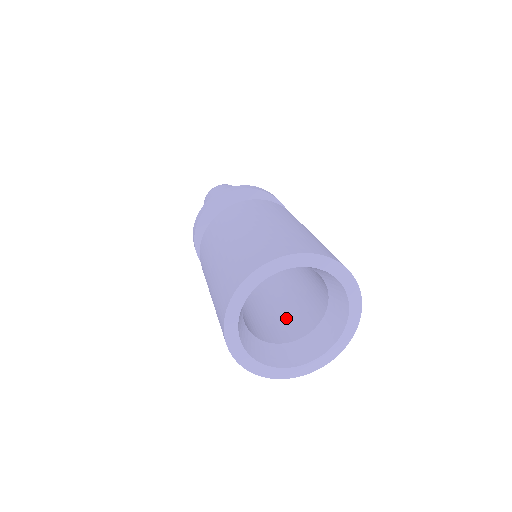
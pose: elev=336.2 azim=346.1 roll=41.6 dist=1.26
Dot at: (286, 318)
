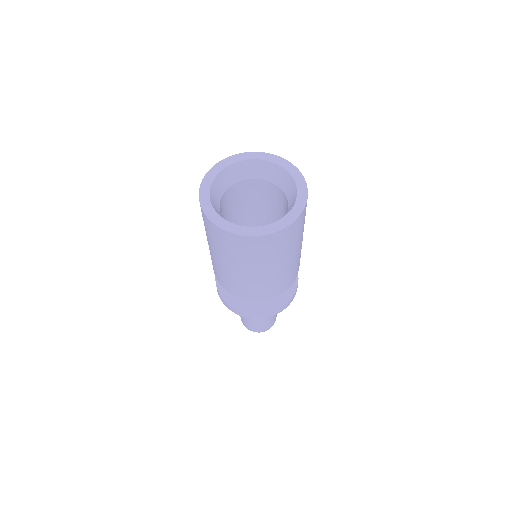
Dot at: occluded
